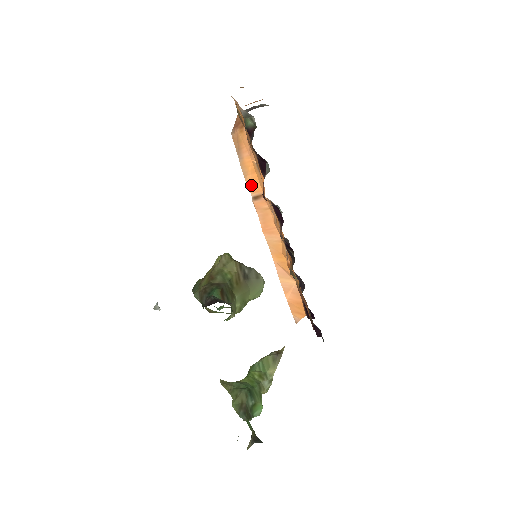
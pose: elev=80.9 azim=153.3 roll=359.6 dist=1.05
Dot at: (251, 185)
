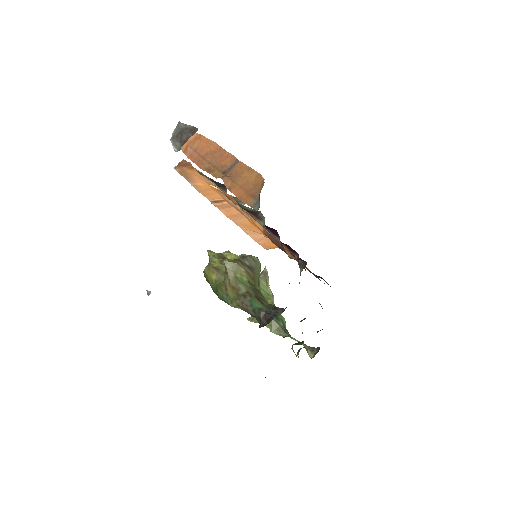
Dot at: (208, 196)
